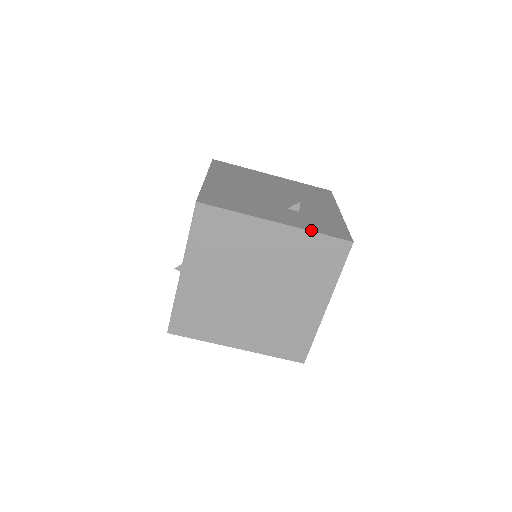
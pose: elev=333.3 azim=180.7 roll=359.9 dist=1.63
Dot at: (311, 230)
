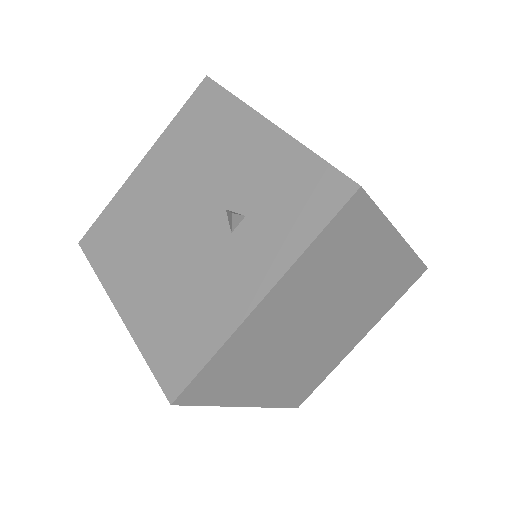
Dot at: (302, 249)
